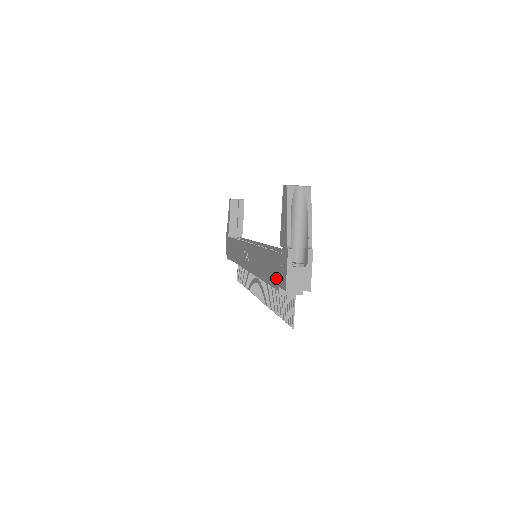
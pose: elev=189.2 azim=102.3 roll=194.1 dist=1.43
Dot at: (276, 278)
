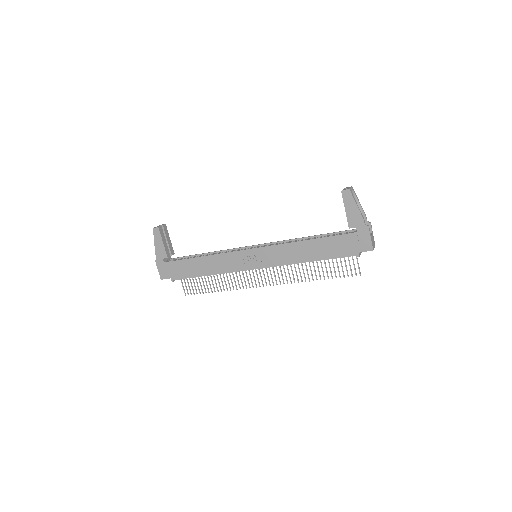
Dot at: (350, 249)
